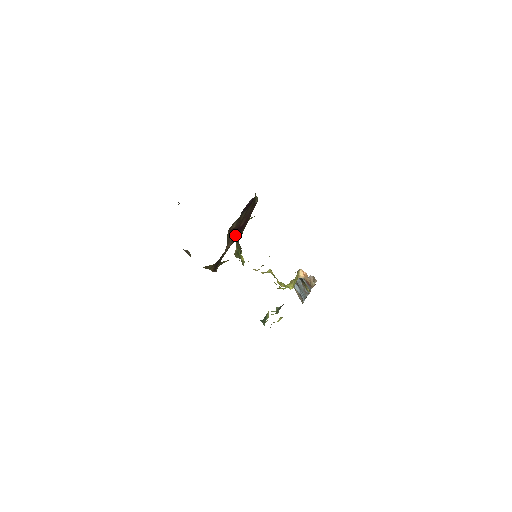
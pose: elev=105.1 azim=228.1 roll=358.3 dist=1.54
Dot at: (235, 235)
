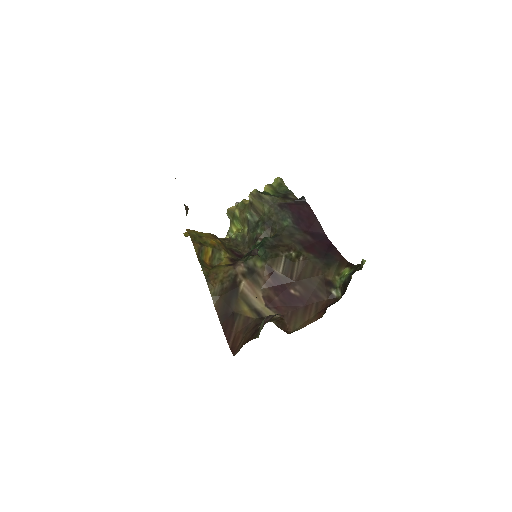
Dot at: (276, 296)
